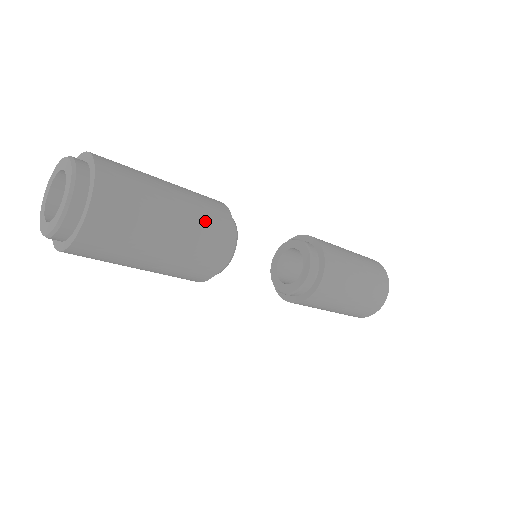
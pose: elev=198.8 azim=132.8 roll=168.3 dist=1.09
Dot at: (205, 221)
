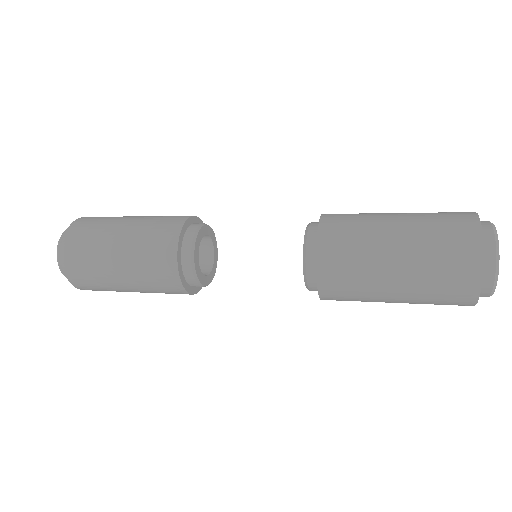
Dot at: (154, 225)
